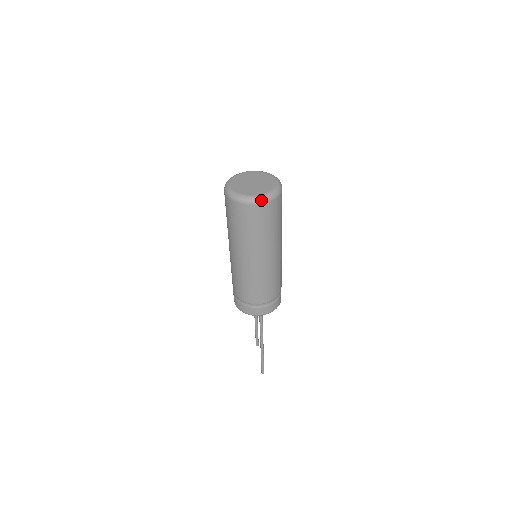
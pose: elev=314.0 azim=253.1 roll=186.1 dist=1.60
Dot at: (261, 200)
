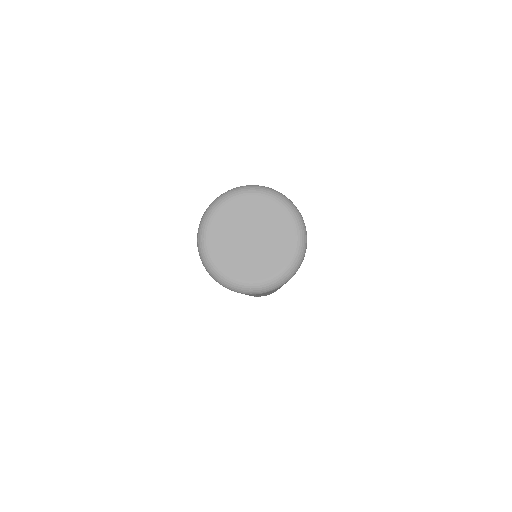
Dot at: (247, 292)
